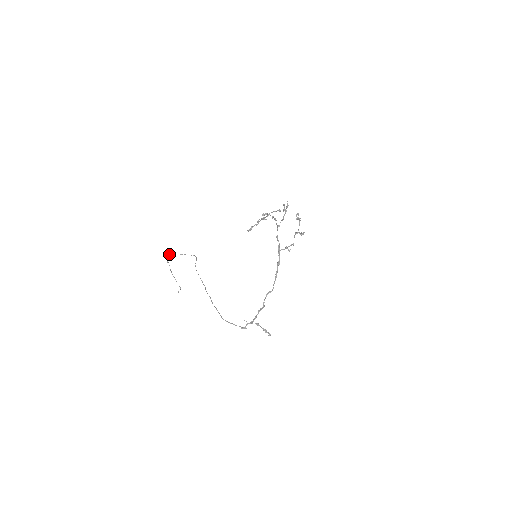
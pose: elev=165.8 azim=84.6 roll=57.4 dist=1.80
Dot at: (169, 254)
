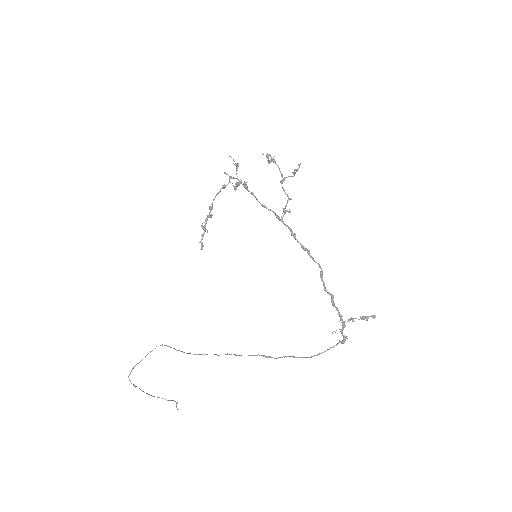
Dot at: occluded
